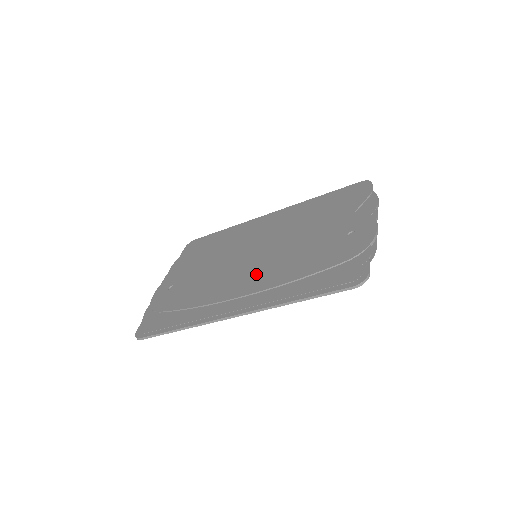
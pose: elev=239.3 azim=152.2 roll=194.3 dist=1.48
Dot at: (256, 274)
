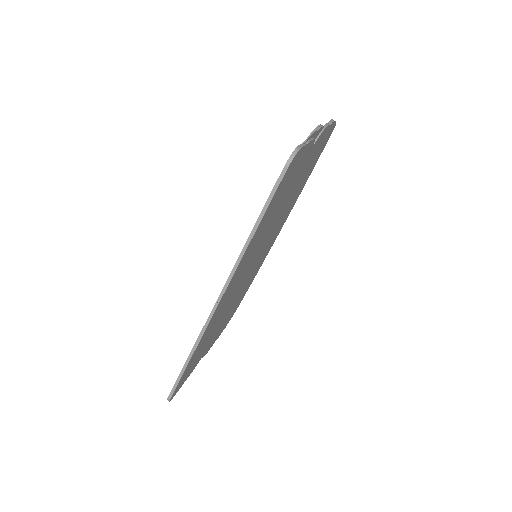
Dot at: occluded
